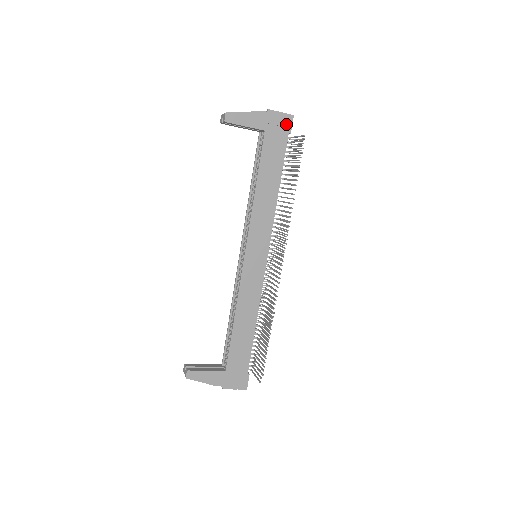
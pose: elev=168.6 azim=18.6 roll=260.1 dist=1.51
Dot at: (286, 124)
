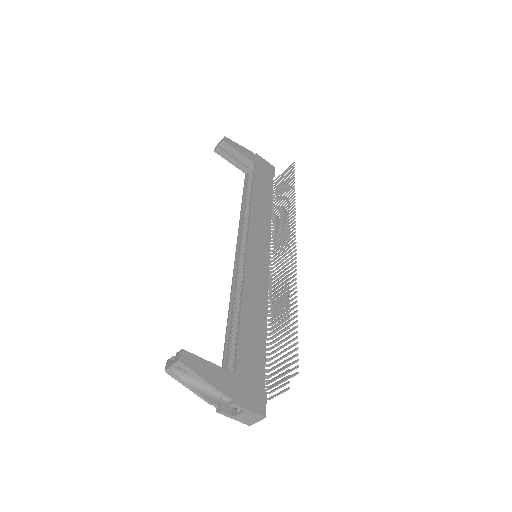
Dot at: (270, 169)
